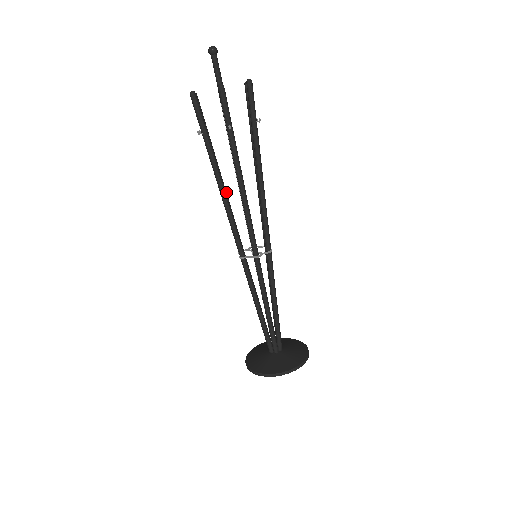
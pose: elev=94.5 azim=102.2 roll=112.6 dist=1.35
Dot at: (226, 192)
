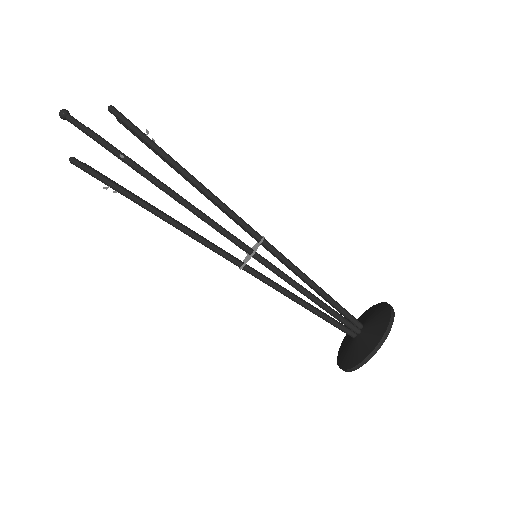
Dot at: occluded
